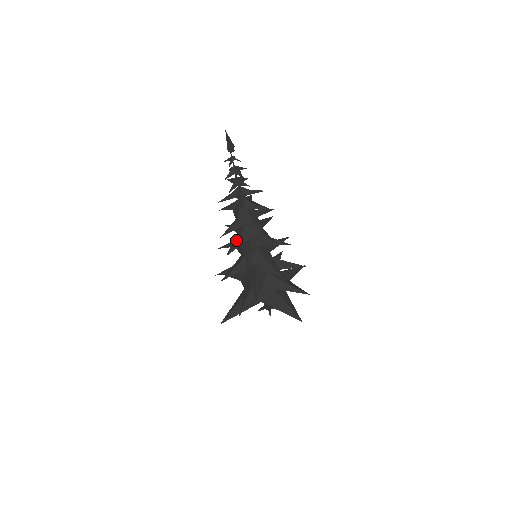
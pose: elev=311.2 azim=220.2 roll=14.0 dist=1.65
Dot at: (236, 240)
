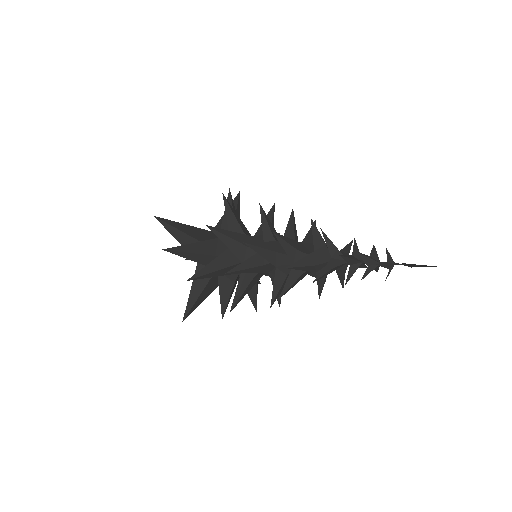
Dot at: (281, 284)
